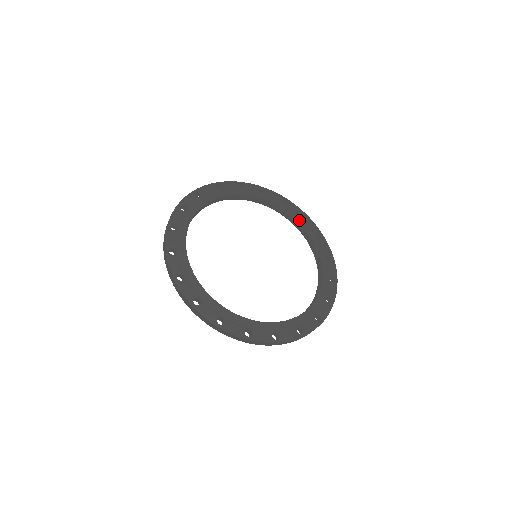
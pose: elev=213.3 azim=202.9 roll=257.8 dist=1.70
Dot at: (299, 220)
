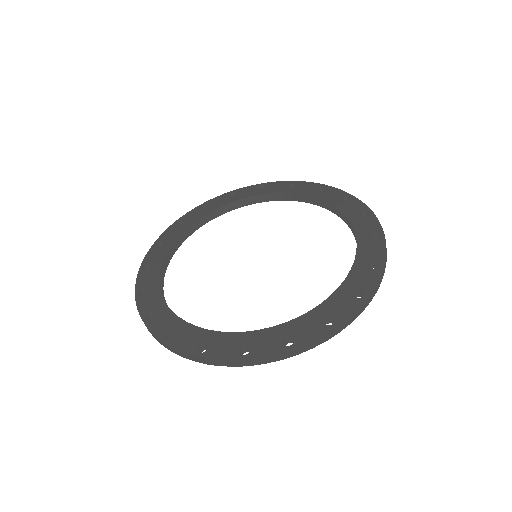
Dot at: (287, 191)
